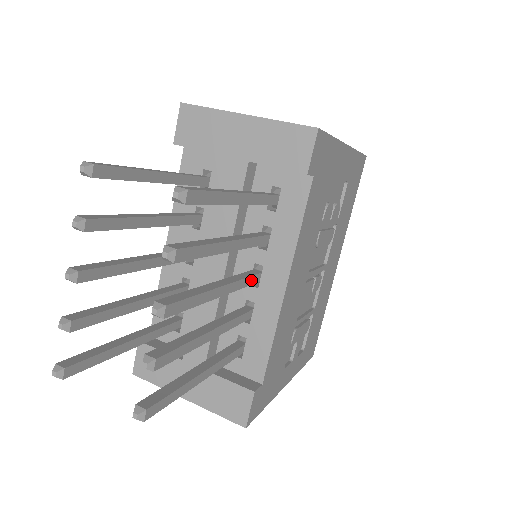
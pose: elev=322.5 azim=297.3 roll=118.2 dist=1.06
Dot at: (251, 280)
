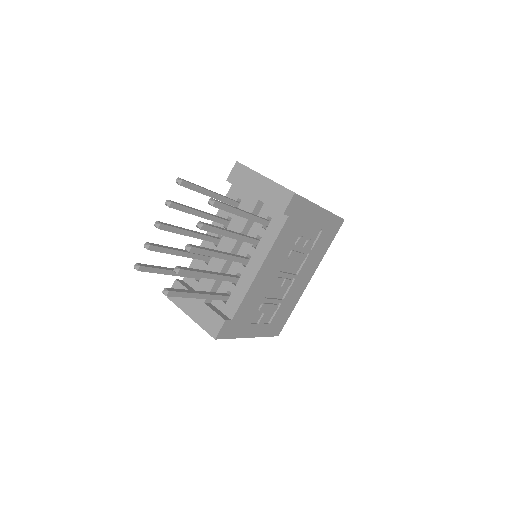
Dot at: (241, 260)
